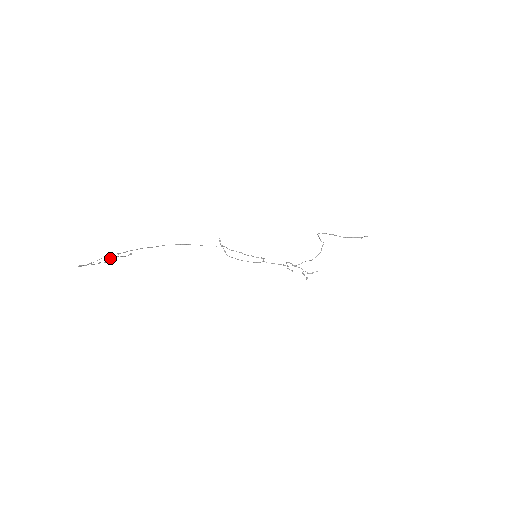
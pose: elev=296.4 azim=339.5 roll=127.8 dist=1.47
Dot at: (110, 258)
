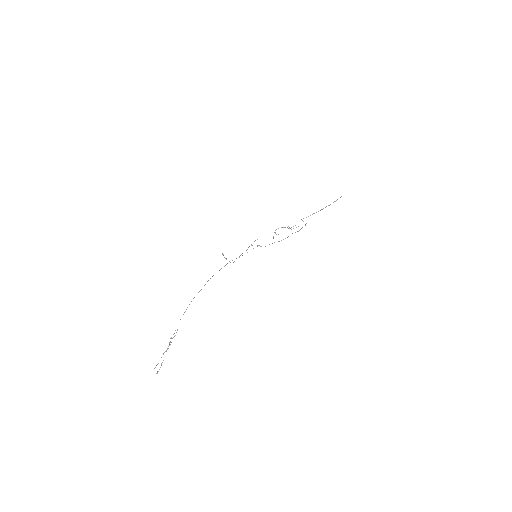
Dot at: occluded
